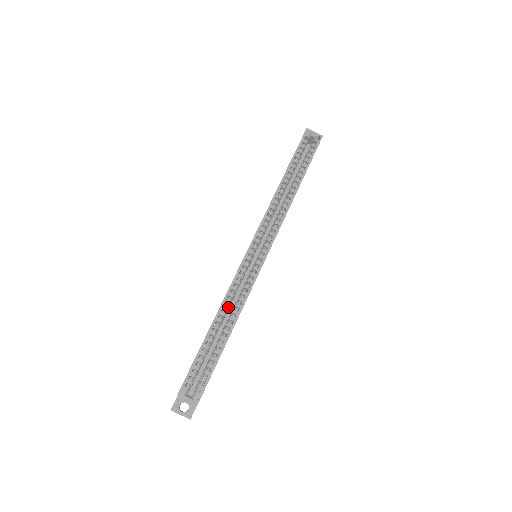
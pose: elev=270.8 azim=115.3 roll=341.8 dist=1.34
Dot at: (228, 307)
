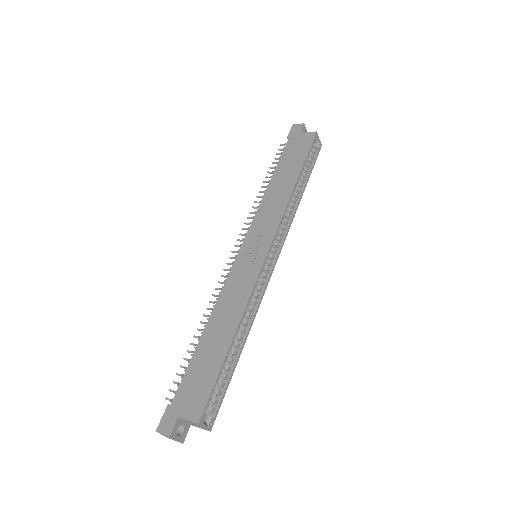
Dot at: (243, 317)
